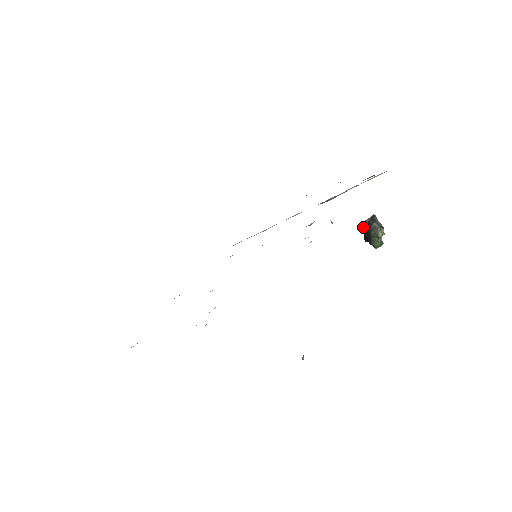
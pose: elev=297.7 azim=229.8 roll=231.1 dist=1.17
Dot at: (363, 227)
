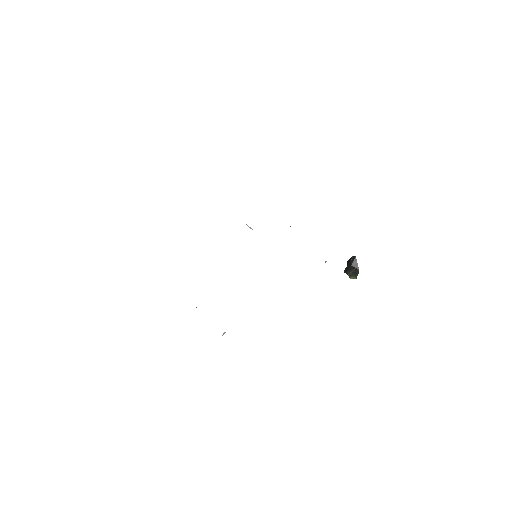
Dot at: (351, 261)
